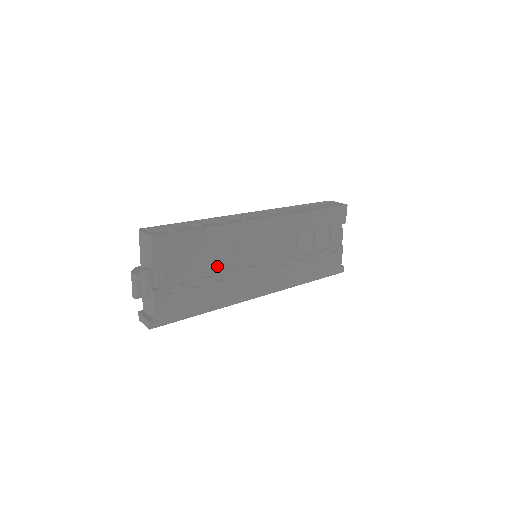
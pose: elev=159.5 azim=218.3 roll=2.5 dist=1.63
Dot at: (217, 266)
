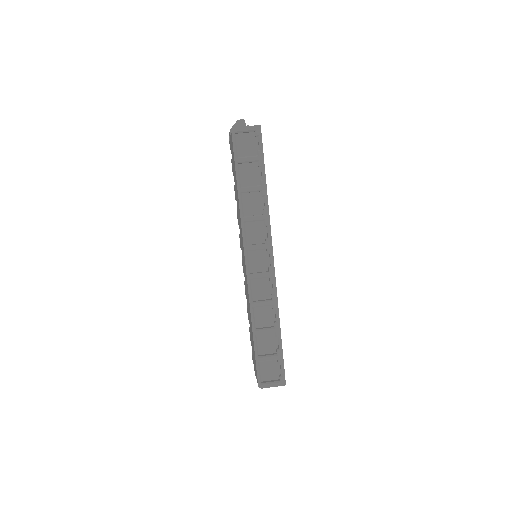
Dot at: occluded
